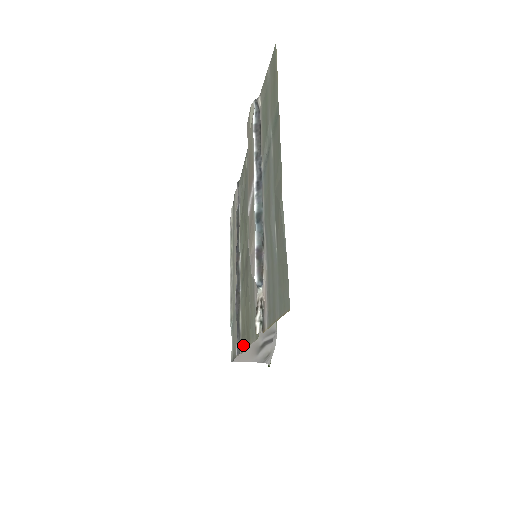
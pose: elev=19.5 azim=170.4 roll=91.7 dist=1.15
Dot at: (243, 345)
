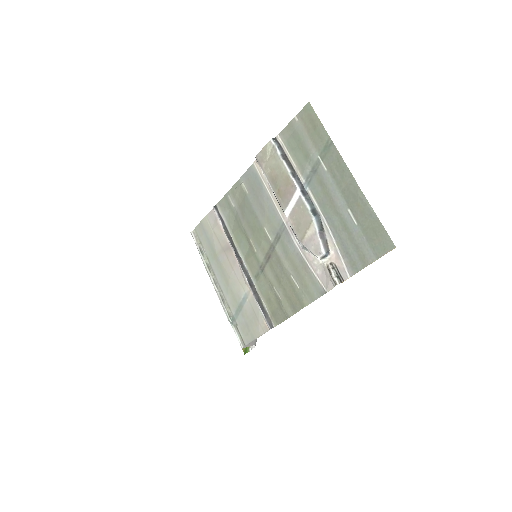
Dot at: (279, 318)
